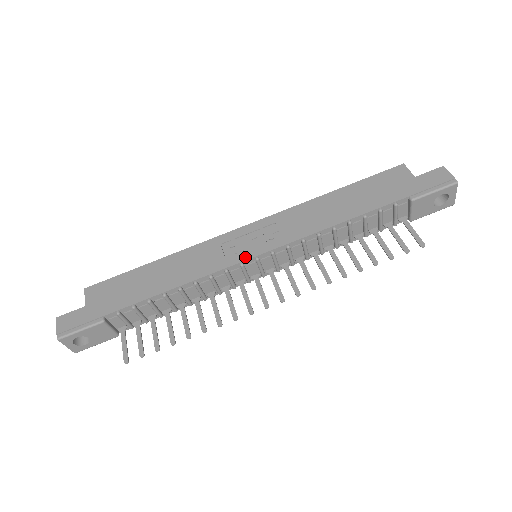
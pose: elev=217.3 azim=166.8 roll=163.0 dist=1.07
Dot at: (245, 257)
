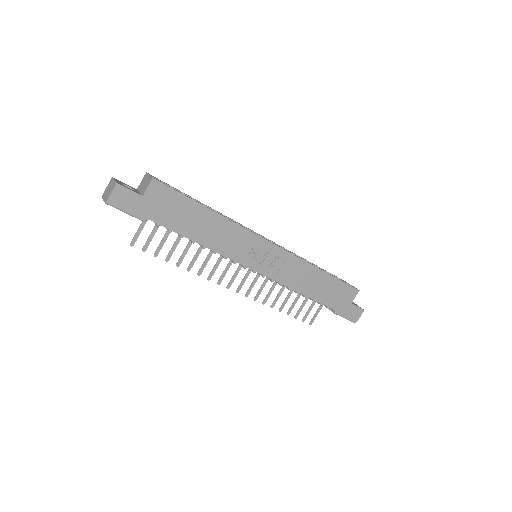
Dot at: (251, 266)
